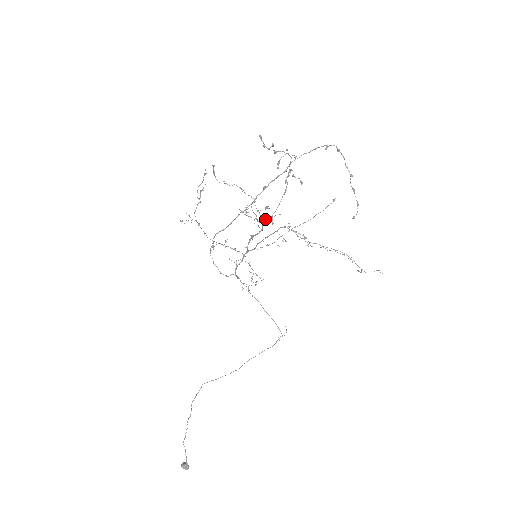
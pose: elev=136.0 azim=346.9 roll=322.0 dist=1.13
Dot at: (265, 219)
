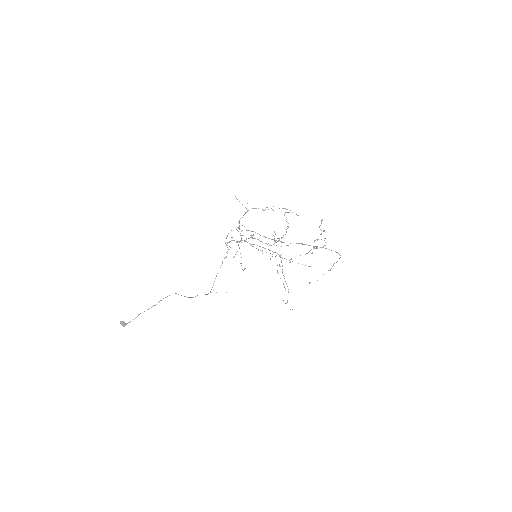
Dot at: (274, 241)
